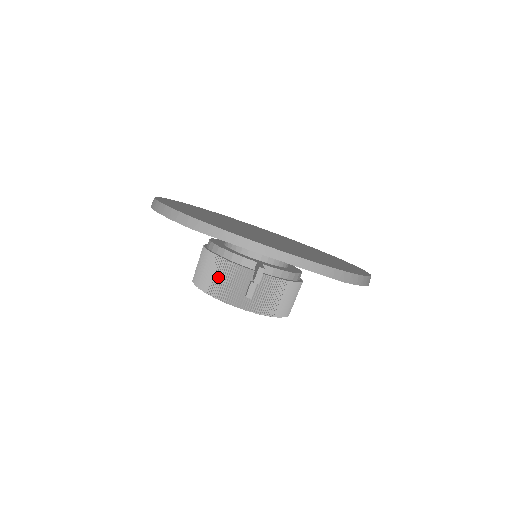
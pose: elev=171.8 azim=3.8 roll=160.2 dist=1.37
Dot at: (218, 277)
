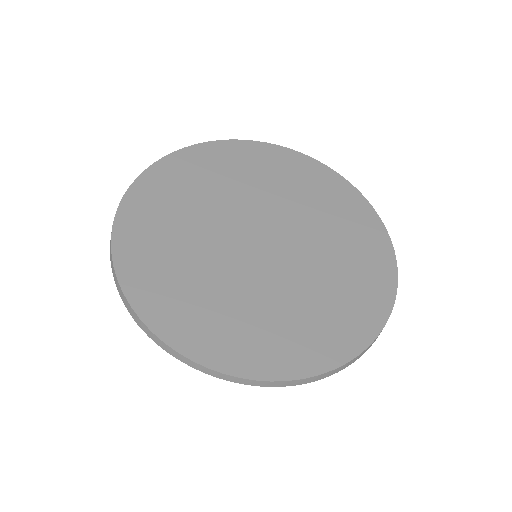
Dot at: occluded
